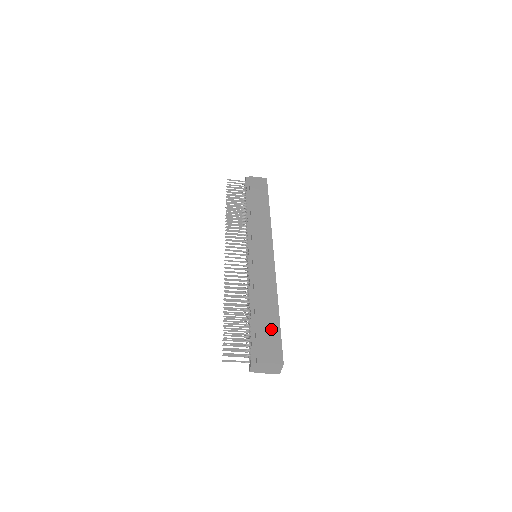
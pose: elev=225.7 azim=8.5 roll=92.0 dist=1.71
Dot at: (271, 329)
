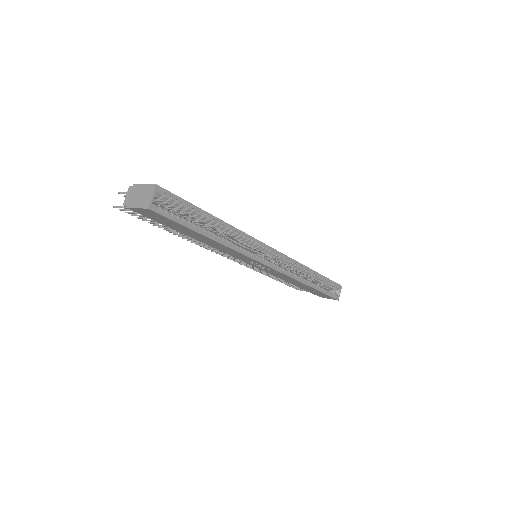
Dot at: occluded
